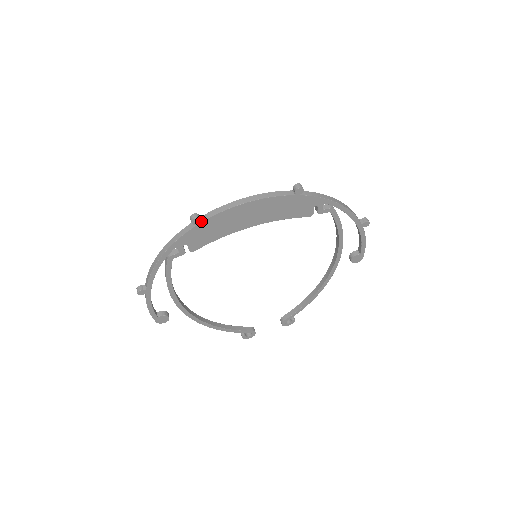
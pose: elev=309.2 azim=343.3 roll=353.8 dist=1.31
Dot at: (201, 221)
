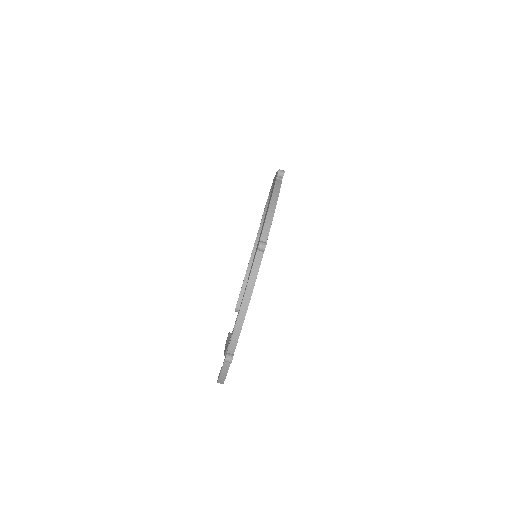
Dot at: occluded
